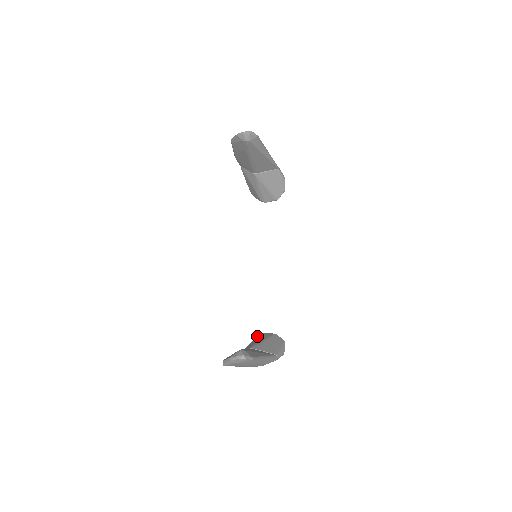
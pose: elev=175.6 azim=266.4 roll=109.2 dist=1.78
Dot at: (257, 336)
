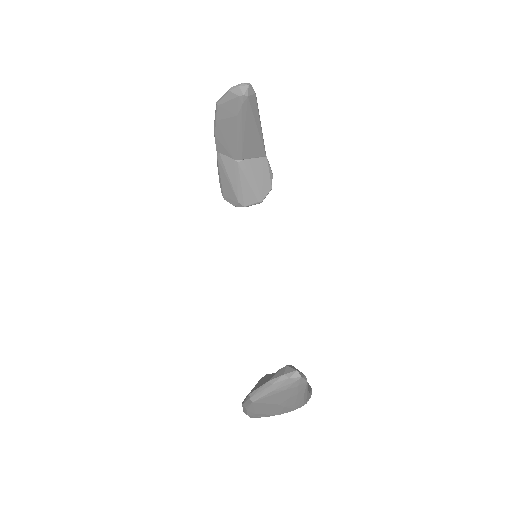
Dot at: (261, 378)
